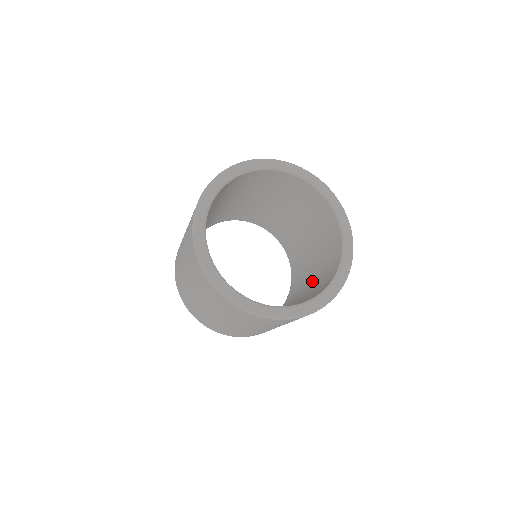
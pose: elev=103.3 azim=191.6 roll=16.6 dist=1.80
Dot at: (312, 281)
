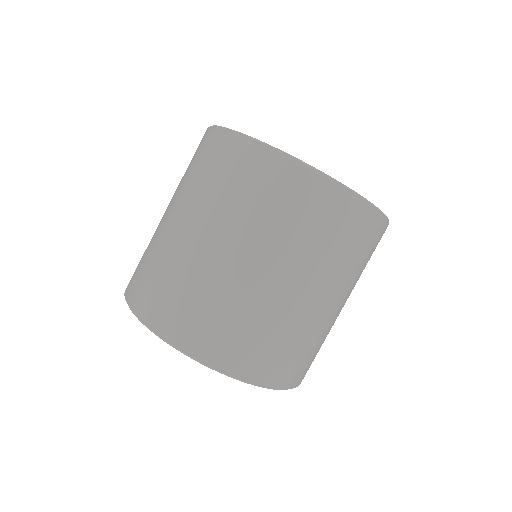
Dot at: occluded
